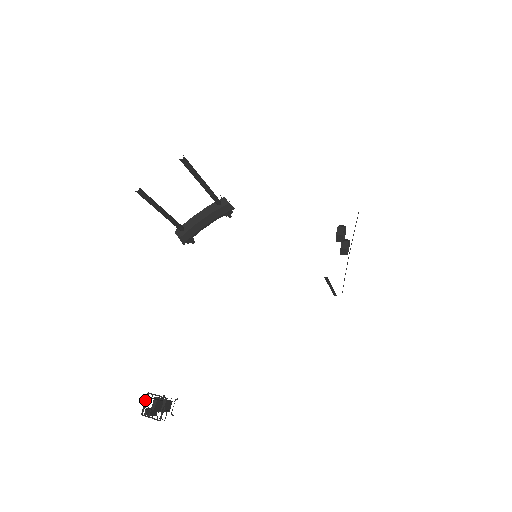
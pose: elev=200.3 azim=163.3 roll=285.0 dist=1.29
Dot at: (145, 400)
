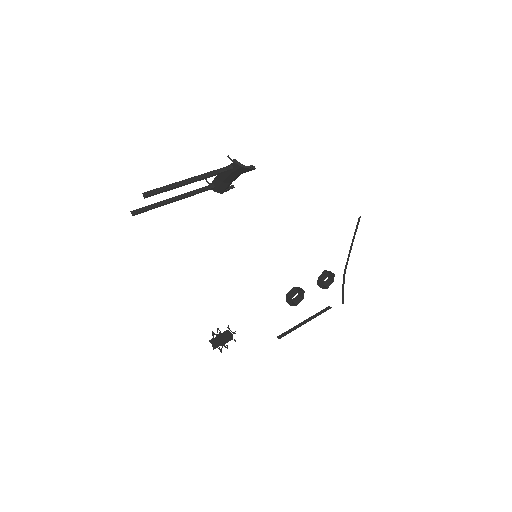
Dot at: (212, 335)
